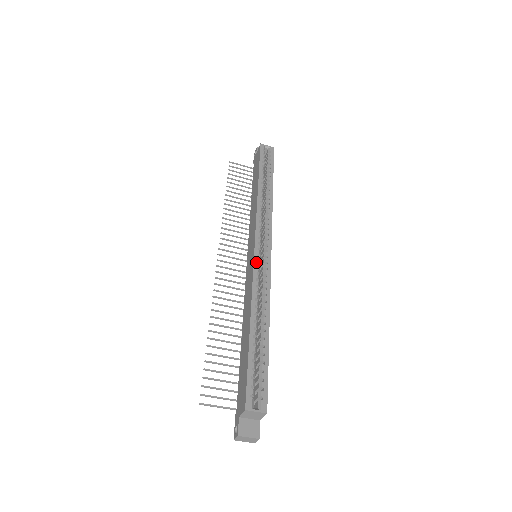
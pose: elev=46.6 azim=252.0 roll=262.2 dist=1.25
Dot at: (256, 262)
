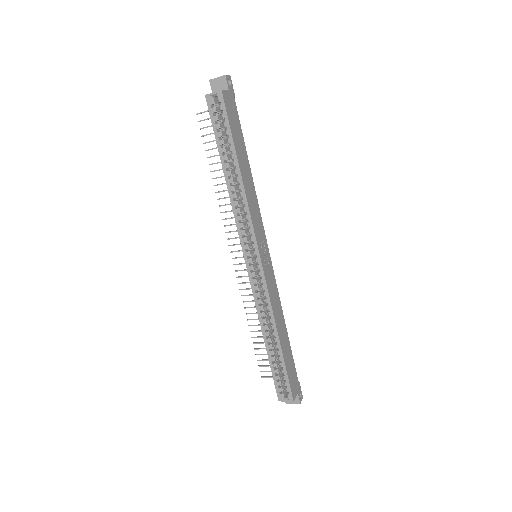
Dot at: (251, 280)
